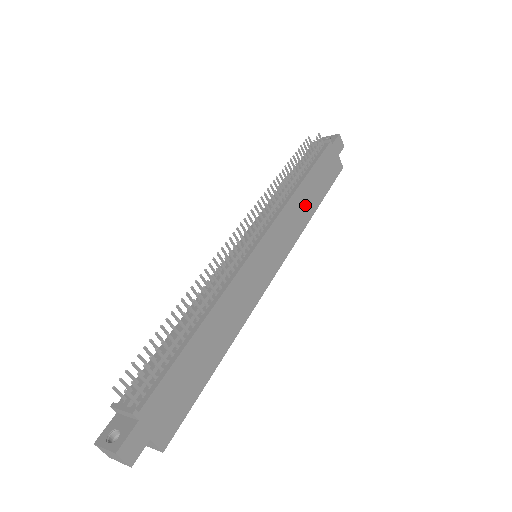
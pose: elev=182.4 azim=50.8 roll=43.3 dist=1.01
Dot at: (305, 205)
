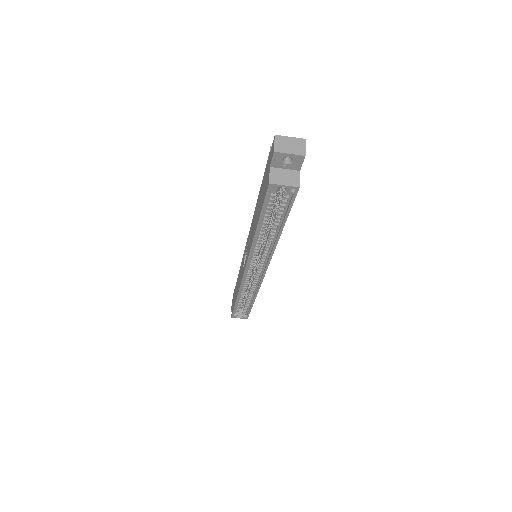
Dot at: occluded
